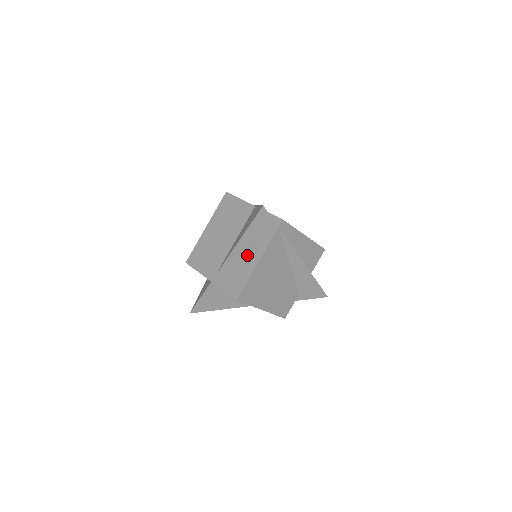
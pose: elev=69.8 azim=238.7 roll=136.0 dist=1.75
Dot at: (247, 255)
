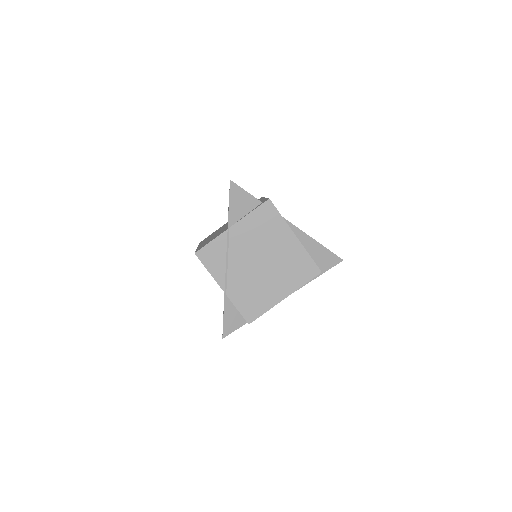
Dot at: occluded
